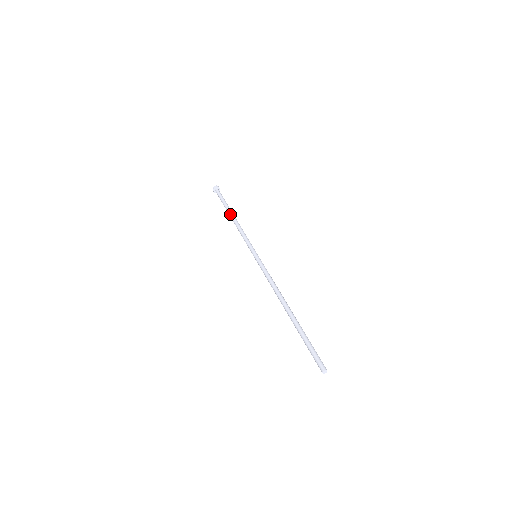
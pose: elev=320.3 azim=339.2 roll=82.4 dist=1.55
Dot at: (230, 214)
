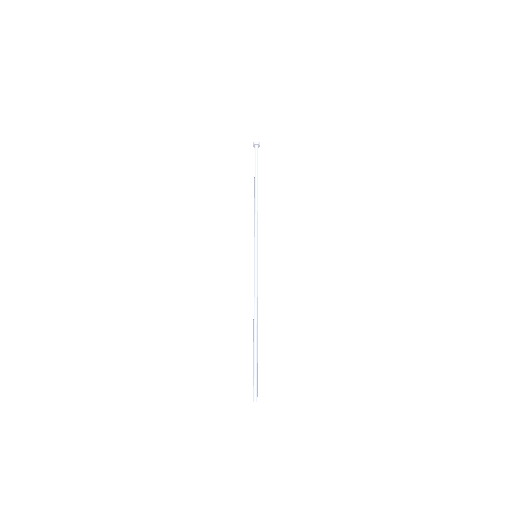
Dot at: (254, 191)
